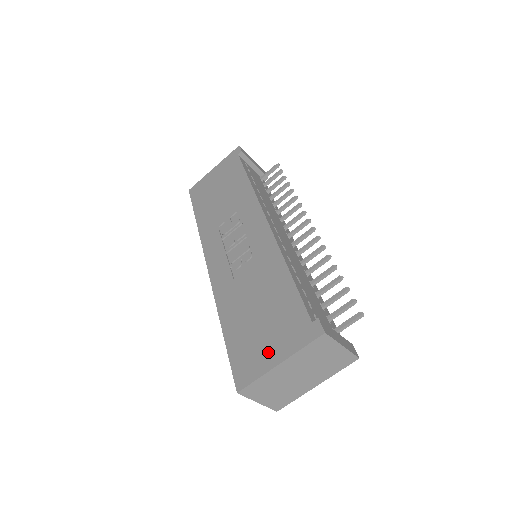
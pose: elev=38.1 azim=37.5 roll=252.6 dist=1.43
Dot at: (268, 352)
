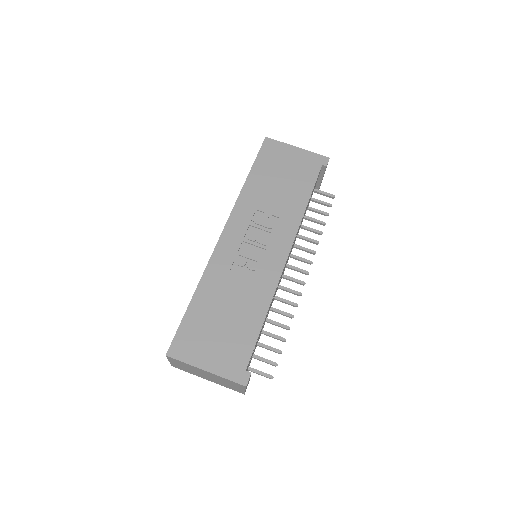
Dot at: (206, 354)
